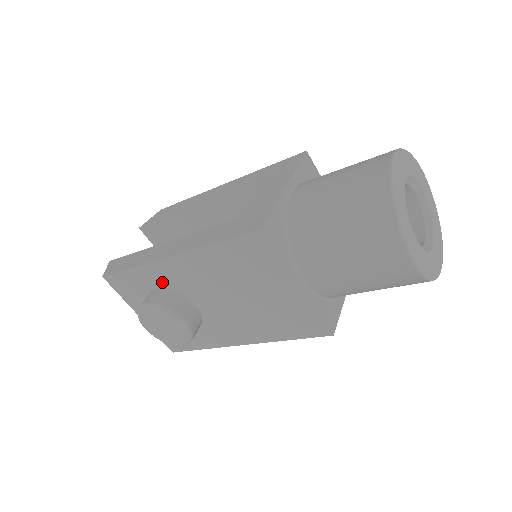
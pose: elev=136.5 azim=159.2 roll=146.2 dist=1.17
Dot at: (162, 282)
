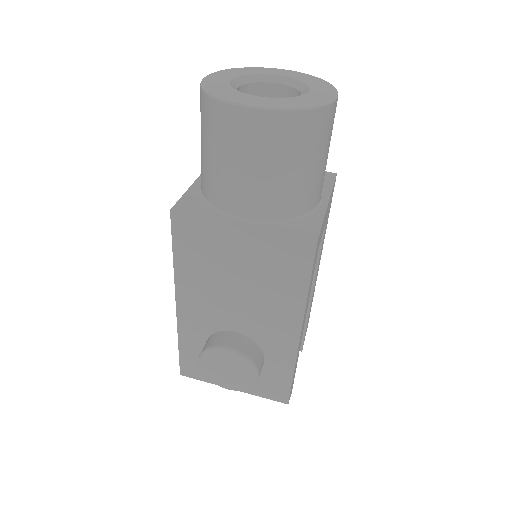
Dot at: (200, 335)
